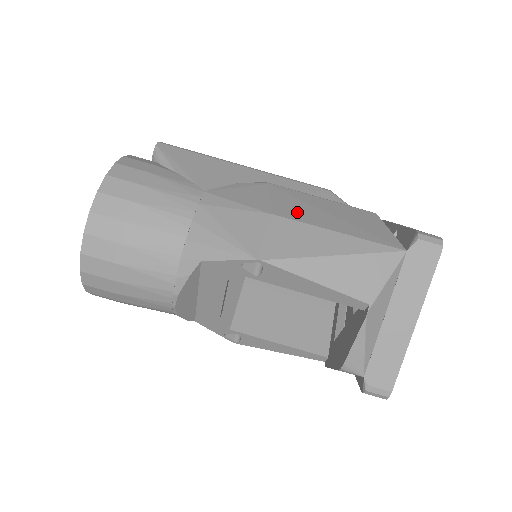
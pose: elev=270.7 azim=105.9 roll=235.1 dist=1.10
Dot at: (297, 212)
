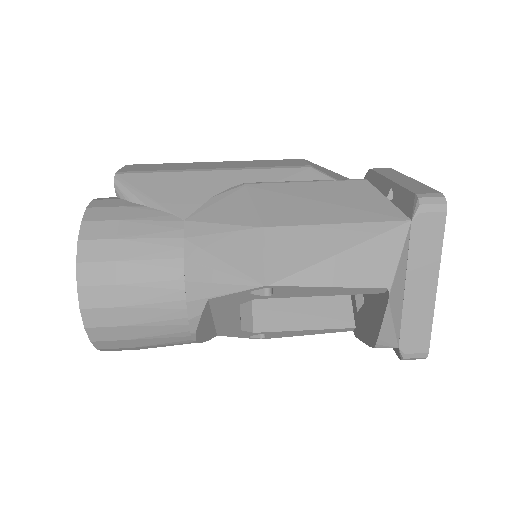
Dot at: (287, 213)
